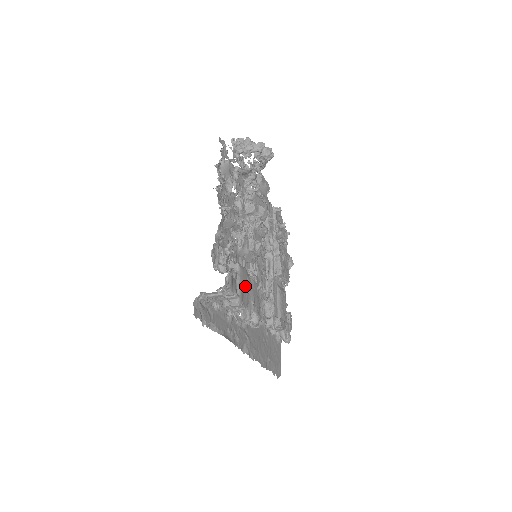
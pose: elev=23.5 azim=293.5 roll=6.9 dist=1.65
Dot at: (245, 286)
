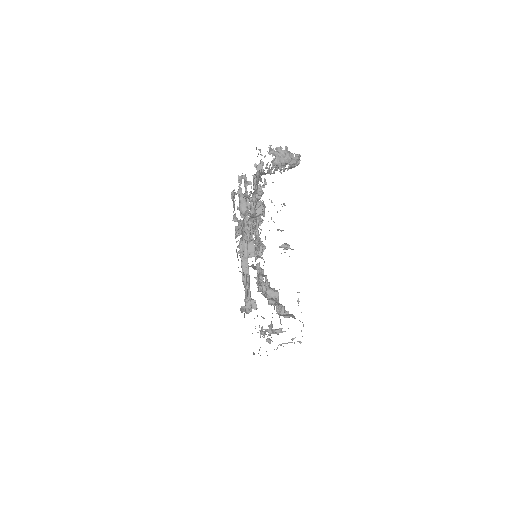
Dot at: occluded
